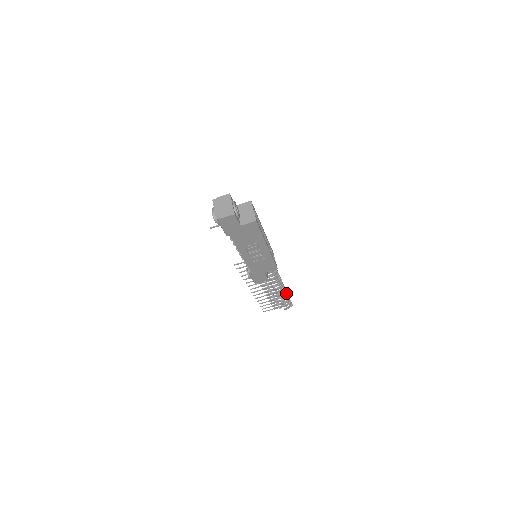
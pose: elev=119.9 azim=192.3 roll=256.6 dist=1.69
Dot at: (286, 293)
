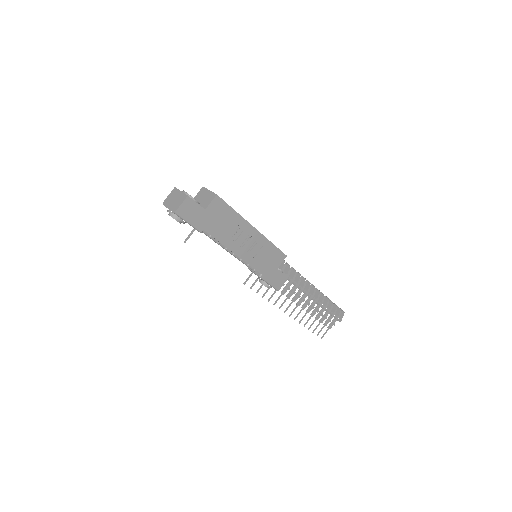
Dot at: (325, 297)
